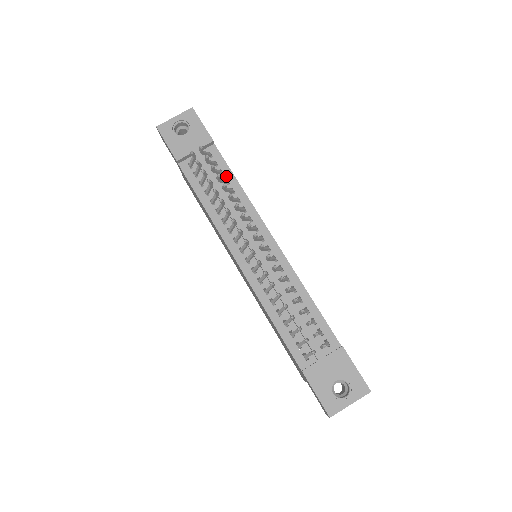
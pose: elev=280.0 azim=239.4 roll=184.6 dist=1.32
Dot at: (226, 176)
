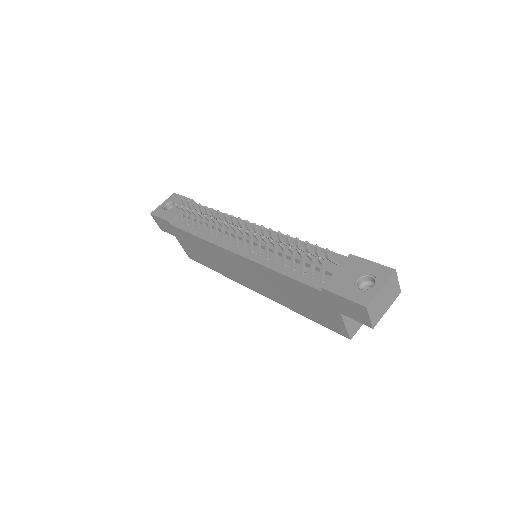
Dot at: occluded
